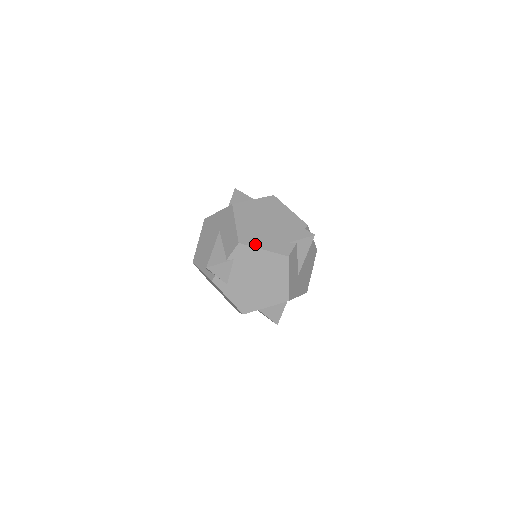
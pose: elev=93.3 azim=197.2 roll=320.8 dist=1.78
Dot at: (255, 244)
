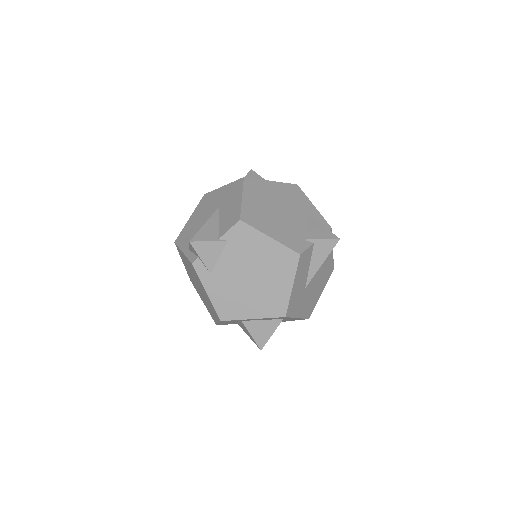
Dot at: (261, 227)
